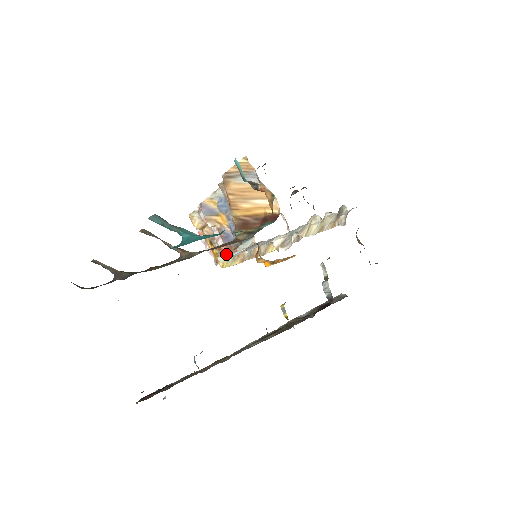
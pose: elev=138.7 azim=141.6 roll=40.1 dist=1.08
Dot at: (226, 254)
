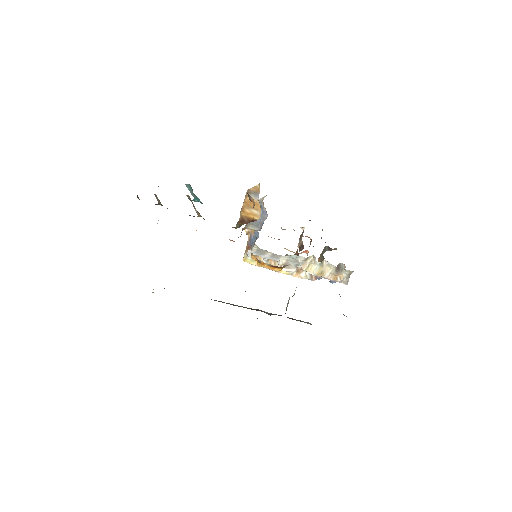
Dot at: occluded
